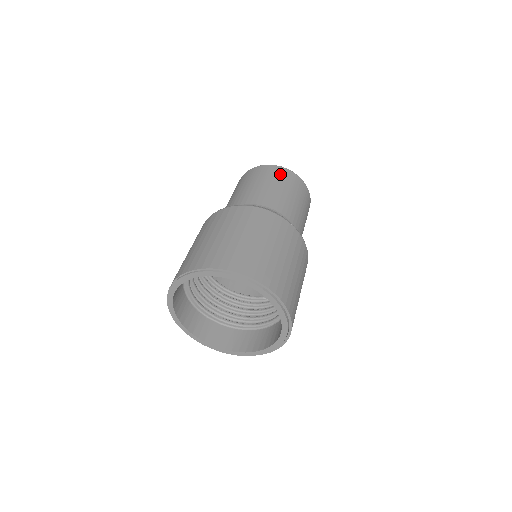
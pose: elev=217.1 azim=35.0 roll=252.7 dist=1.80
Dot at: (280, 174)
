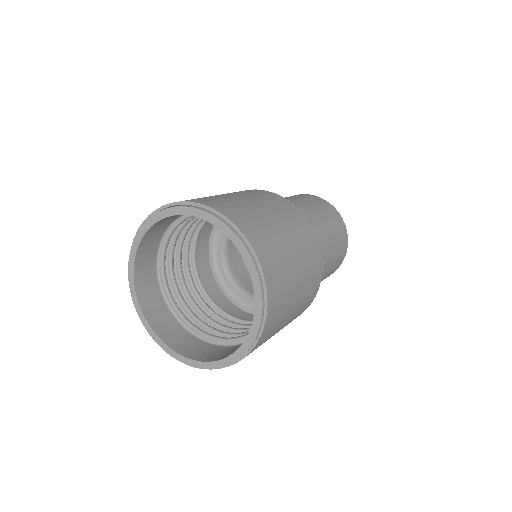
Dot at: occluded
